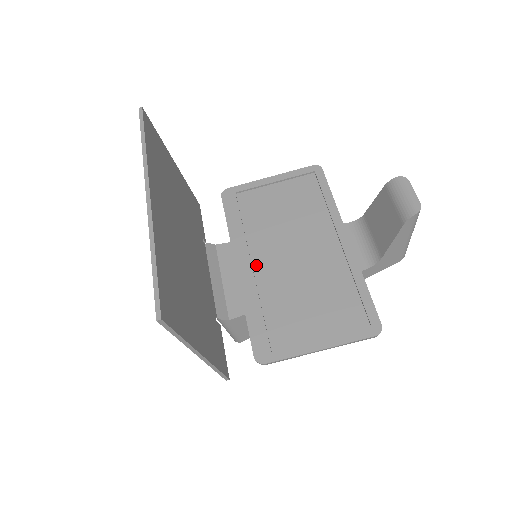
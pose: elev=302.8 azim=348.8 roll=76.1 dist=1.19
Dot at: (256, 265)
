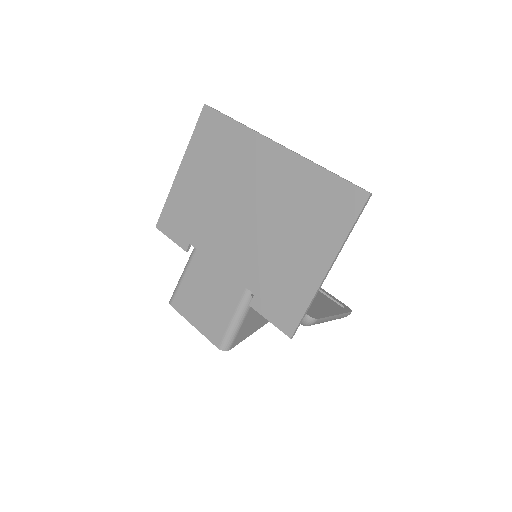
Dot at: occluded
